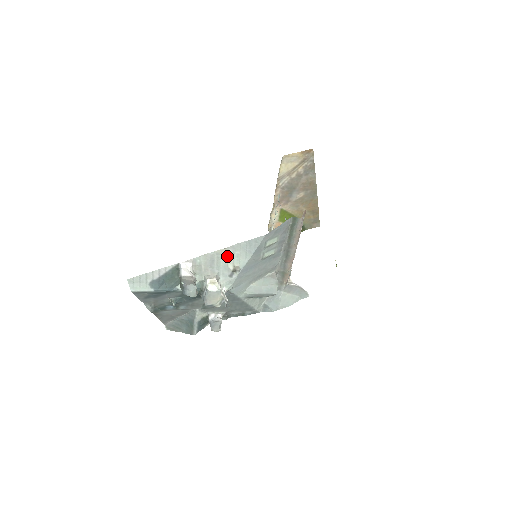
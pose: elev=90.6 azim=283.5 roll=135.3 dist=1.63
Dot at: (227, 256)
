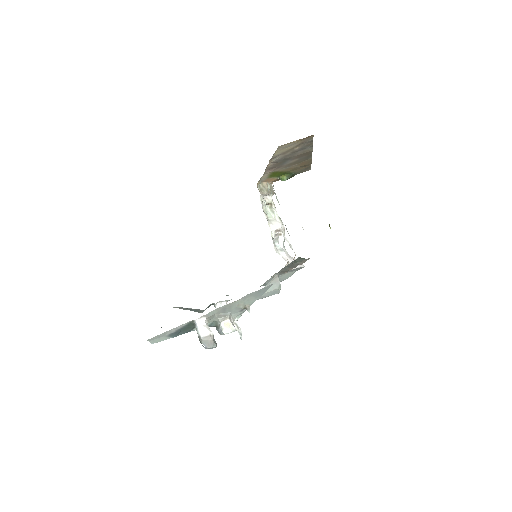
Dot at: (238, 303)
